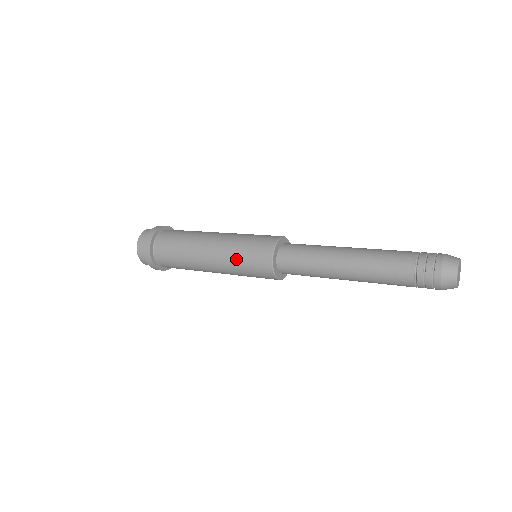
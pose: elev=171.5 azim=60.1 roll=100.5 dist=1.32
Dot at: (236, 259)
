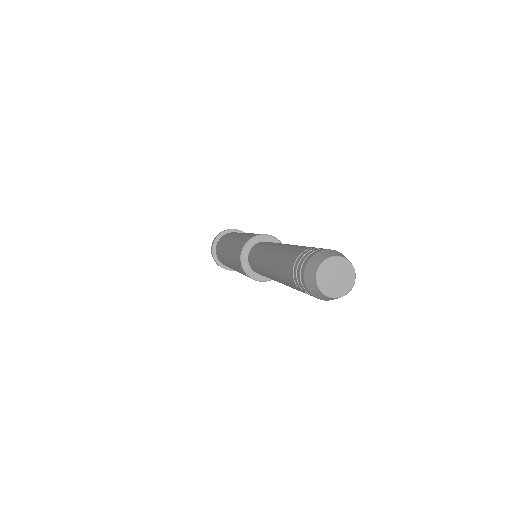
Dot at: (236, 268)
